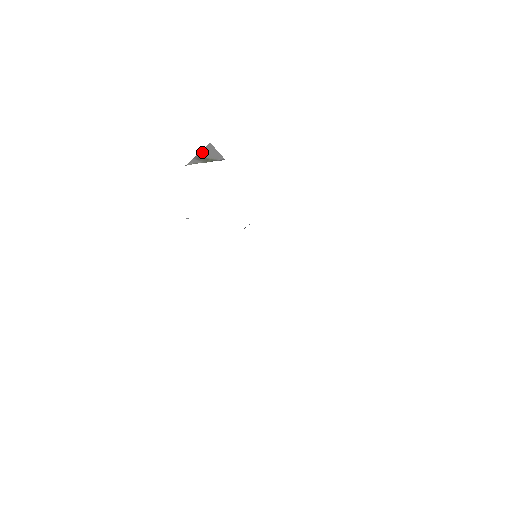
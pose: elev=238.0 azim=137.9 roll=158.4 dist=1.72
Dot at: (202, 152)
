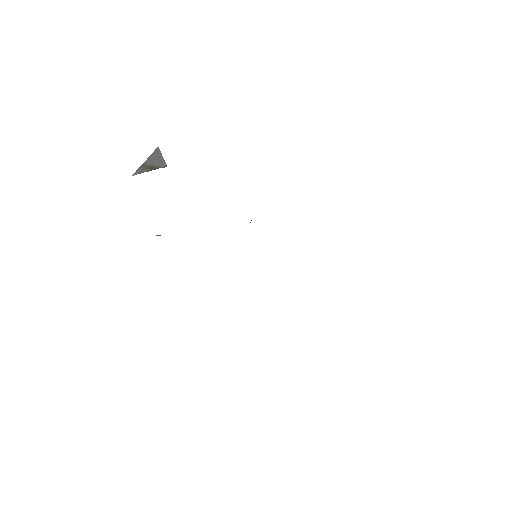
Dot at: (149, 158)
